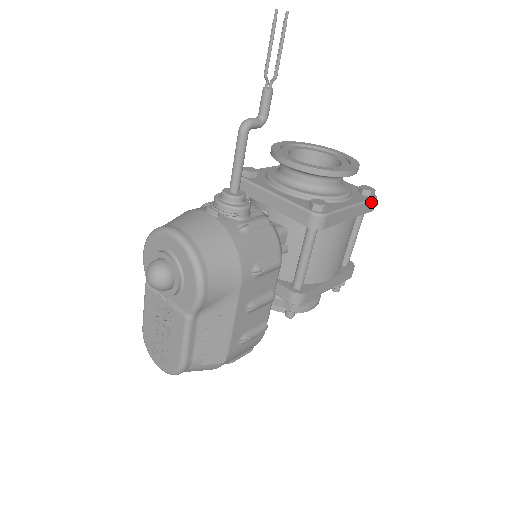
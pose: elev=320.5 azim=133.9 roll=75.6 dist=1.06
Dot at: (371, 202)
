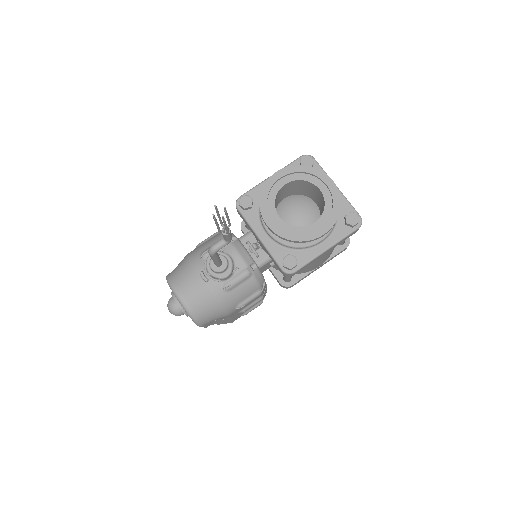
Dot at: (352, 233)
